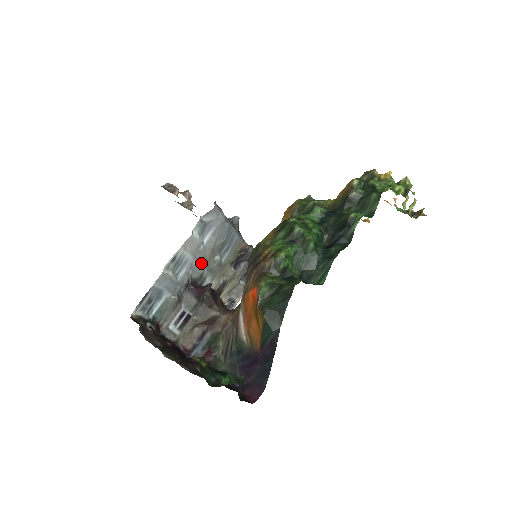
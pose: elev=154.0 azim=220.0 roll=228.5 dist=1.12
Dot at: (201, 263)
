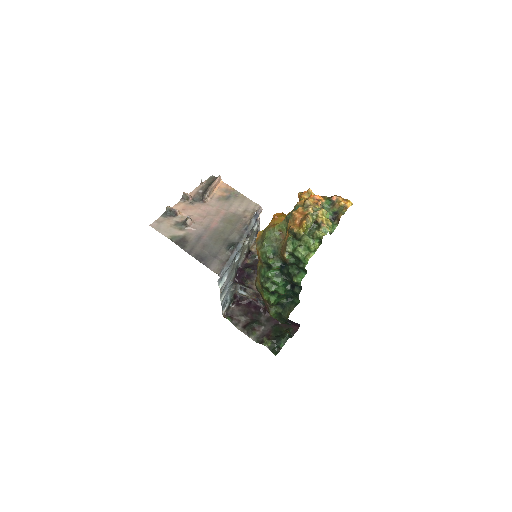
Dot at: (231, 273)
